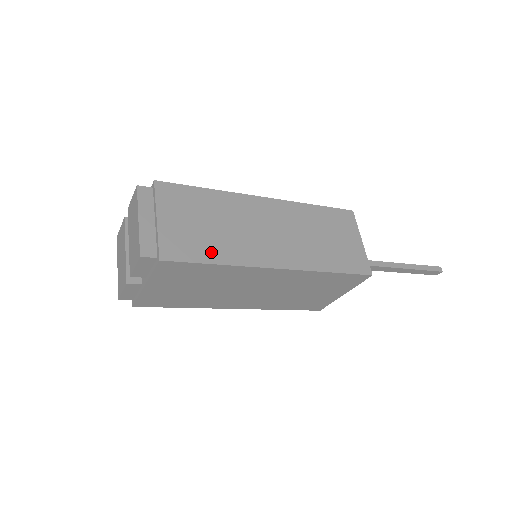
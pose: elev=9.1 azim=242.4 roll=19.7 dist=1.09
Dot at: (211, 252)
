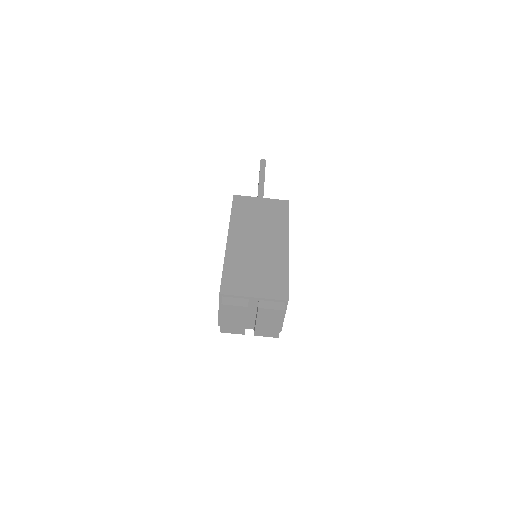
Dot at: occluded
